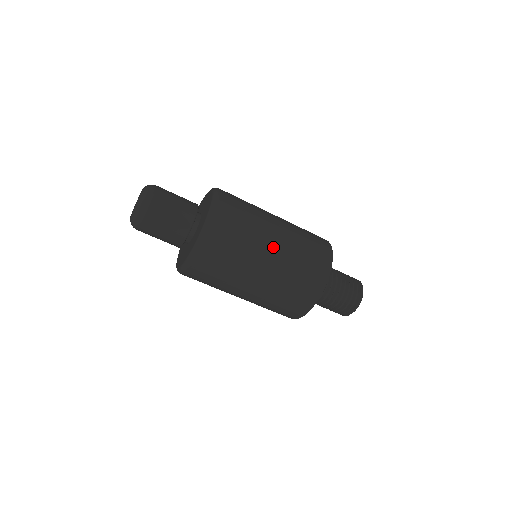
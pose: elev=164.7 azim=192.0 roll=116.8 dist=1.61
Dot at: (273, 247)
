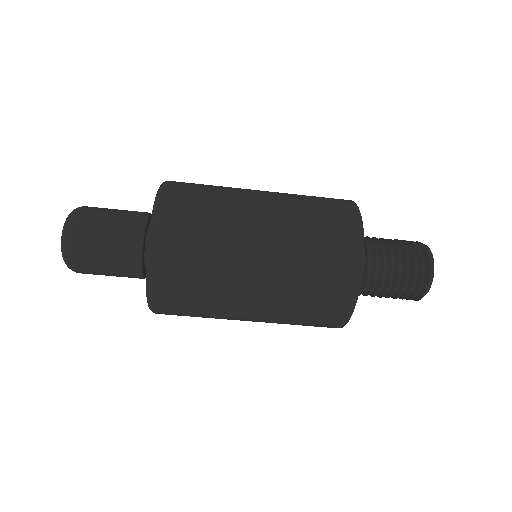
Dot at: (259, 264)
